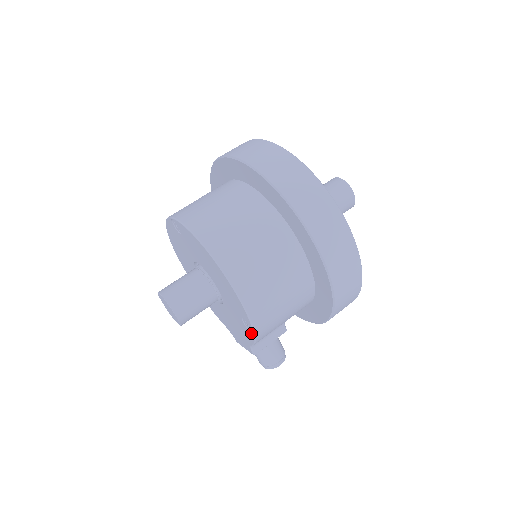
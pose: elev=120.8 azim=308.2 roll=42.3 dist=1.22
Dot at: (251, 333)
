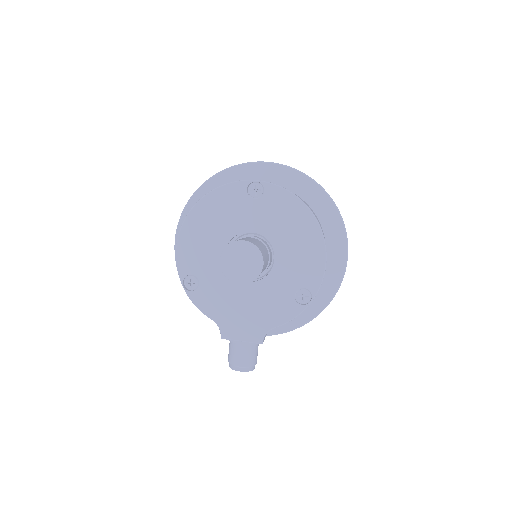
Dot at: (301, 306)
